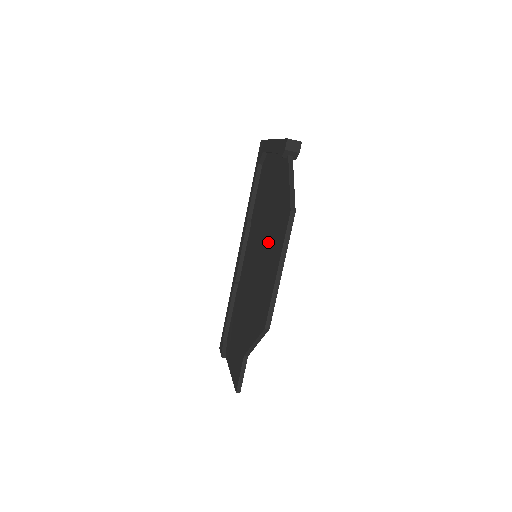
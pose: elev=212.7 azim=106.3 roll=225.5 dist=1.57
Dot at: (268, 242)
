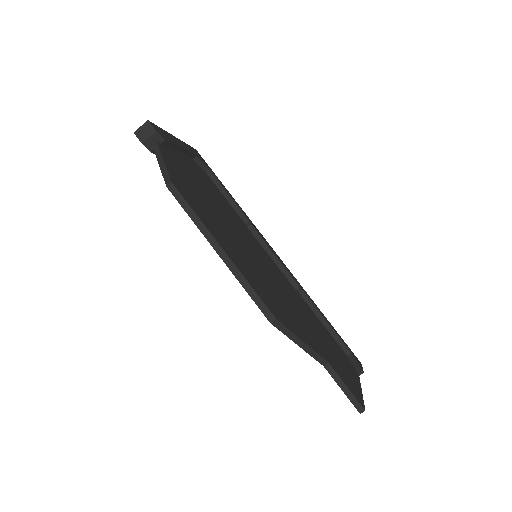
Dot at: occluded
